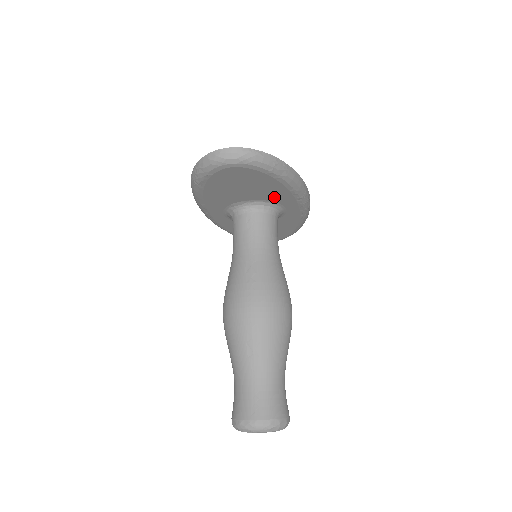
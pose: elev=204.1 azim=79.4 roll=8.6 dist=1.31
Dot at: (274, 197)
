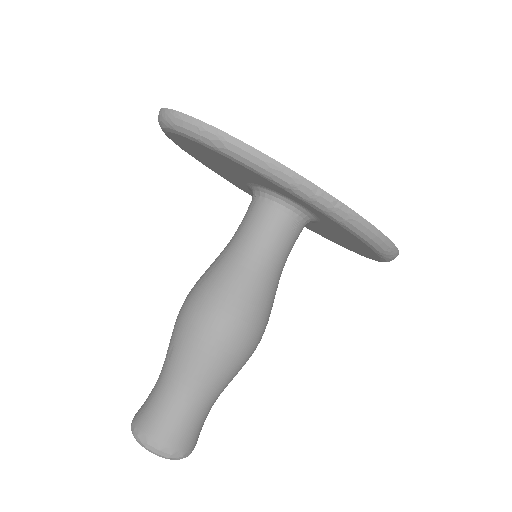
Dot at: (261, 182)
